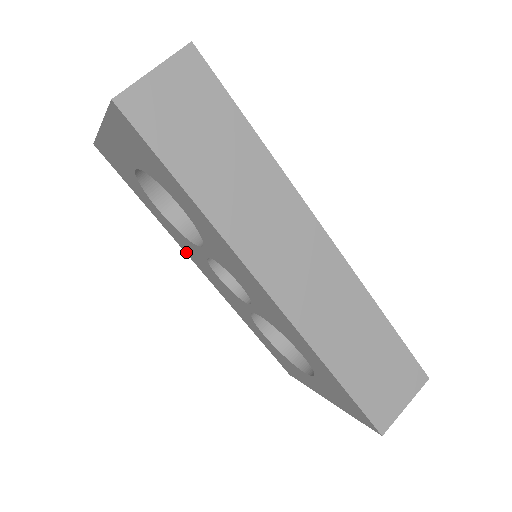
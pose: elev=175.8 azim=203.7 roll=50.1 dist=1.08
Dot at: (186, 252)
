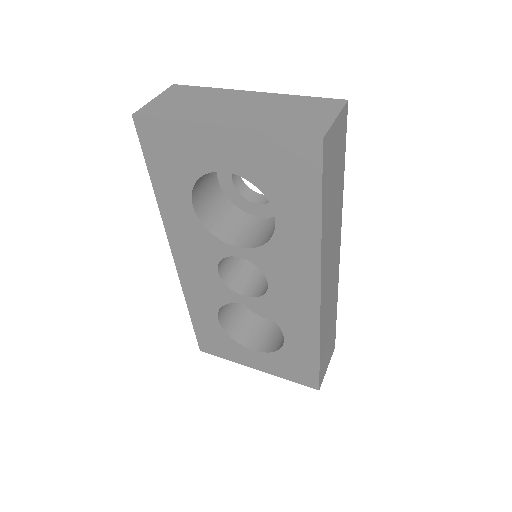
Dot at: (172, 241)
